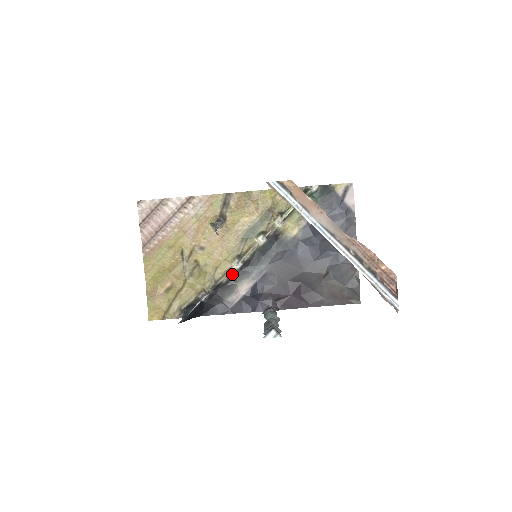
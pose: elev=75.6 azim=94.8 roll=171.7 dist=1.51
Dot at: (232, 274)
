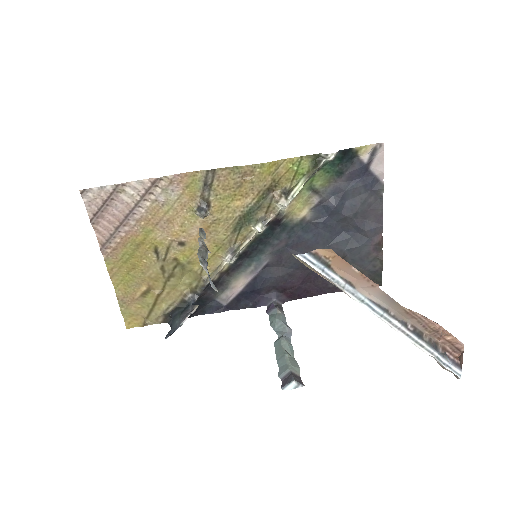
Dot at: (224, 270)
